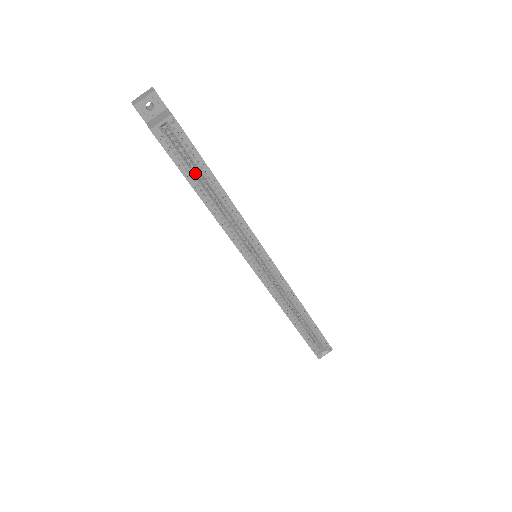
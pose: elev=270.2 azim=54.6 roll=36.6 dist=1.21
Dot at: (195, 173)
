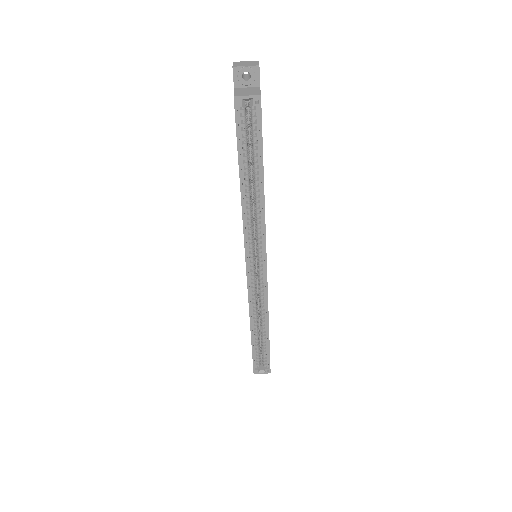
Dot at: (249, 156)
